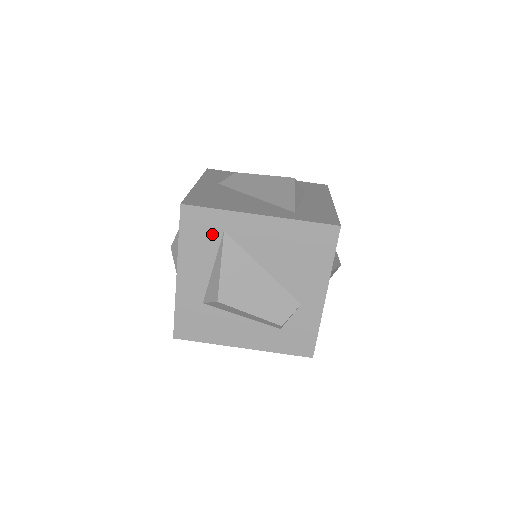
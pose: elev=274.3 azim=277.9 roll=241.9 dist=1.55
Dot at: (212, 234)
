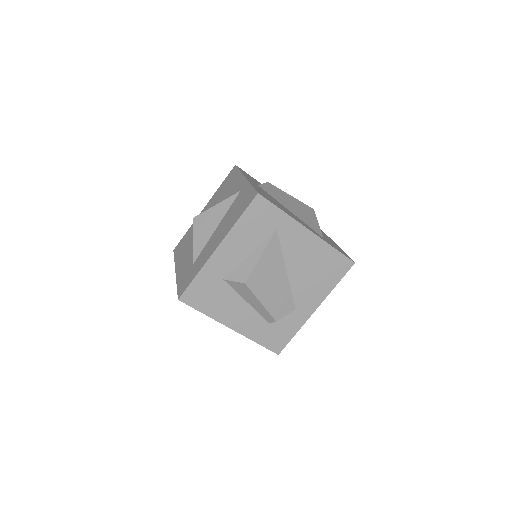
Dot at: (266, 228)
